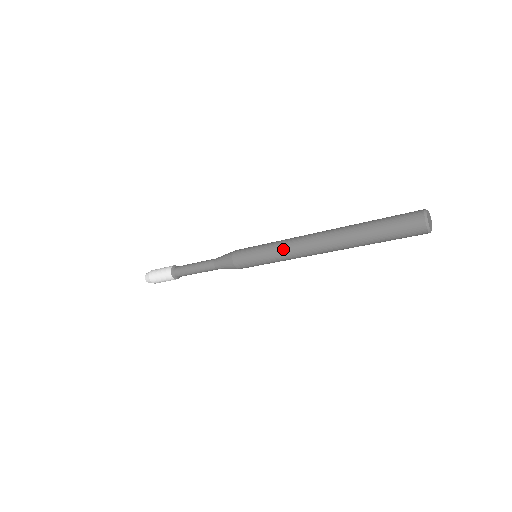
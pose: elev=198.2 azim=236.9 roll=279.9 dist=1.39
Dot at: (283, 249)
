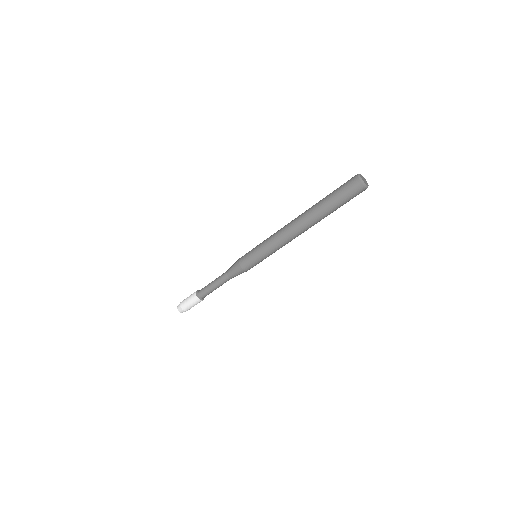
Dot at: (273, 240)
